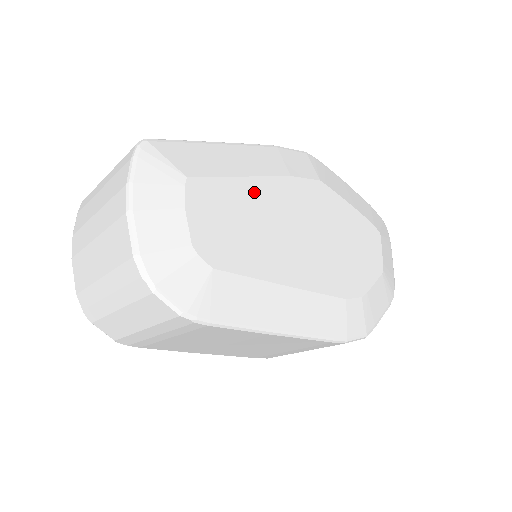
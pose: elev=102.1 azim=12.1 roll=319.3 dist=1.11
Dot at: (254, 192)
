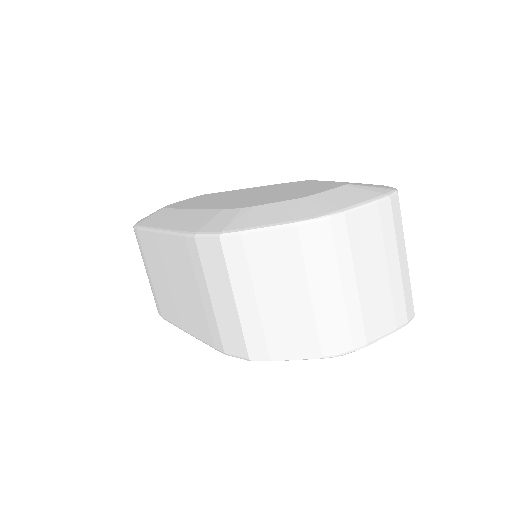
Dot at: occluded
